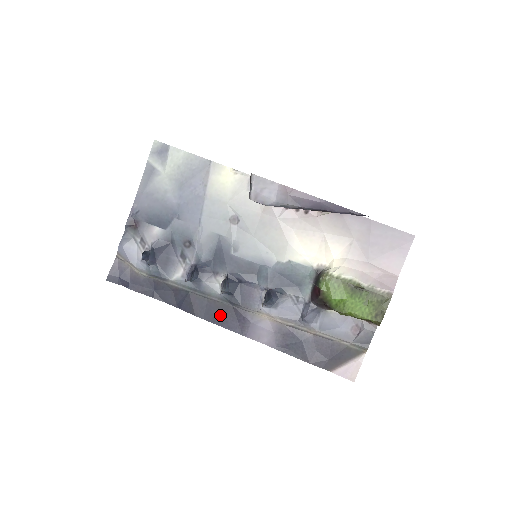
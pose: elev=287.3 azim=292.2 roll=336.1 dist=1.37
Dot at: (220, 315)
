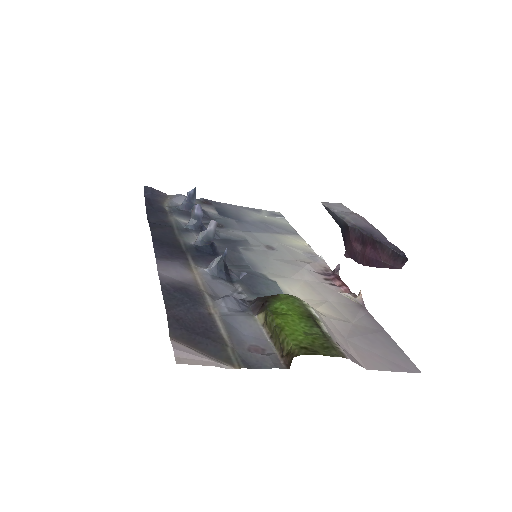
Dot at: (166, 243)
